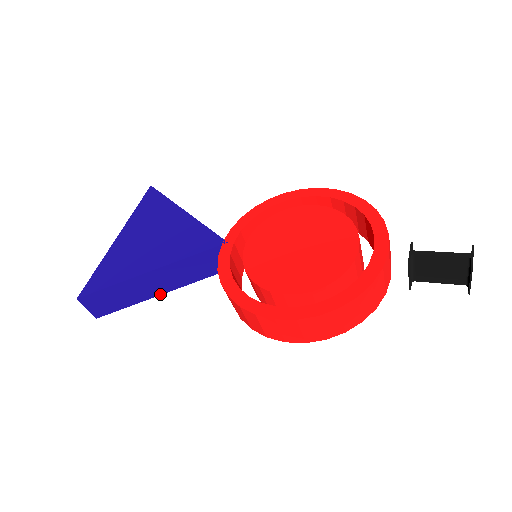
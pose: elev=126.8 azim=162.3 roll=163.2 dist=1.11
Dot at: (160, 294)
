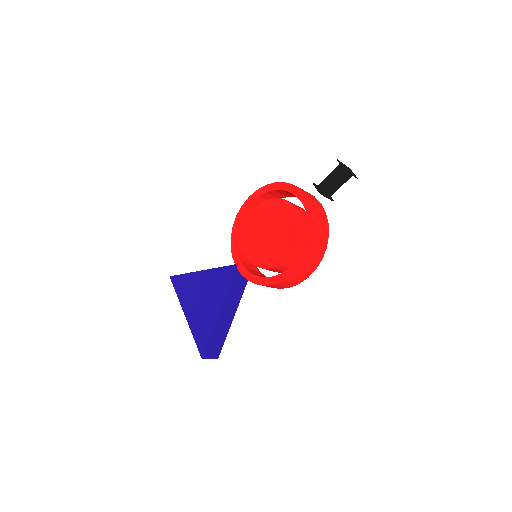
Dot at: (233, 318)
